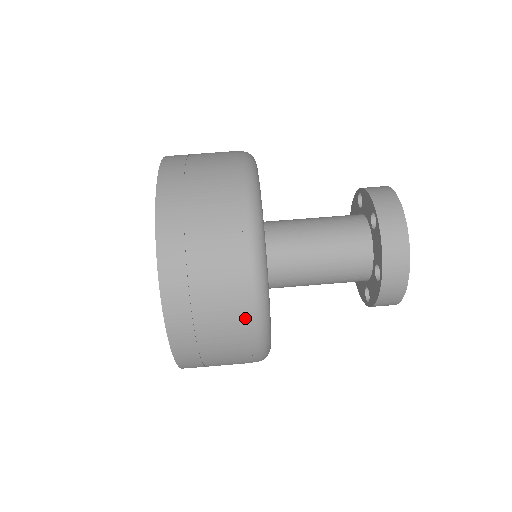
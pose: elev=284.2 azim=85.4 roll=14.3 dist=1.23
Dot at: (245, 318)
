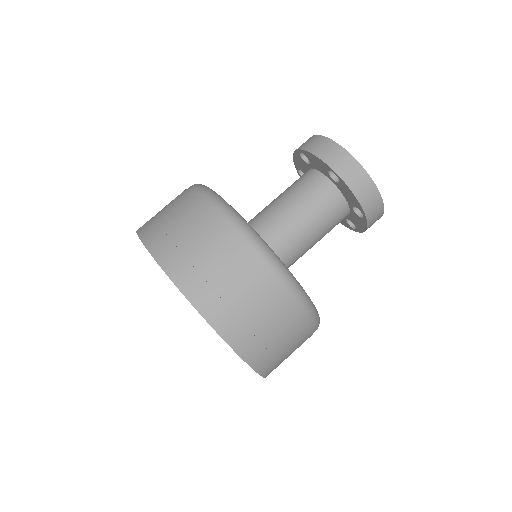
Dot at: (234, 241)
